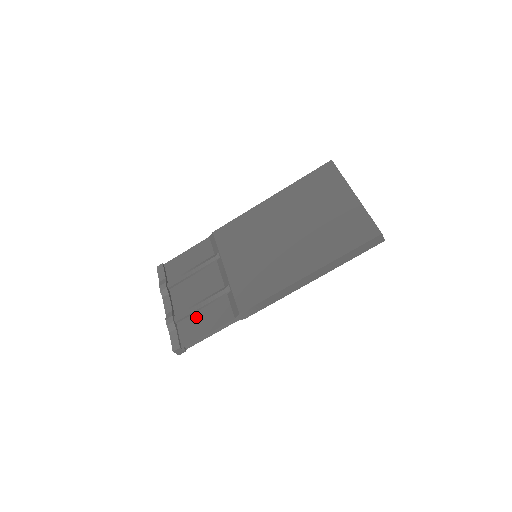
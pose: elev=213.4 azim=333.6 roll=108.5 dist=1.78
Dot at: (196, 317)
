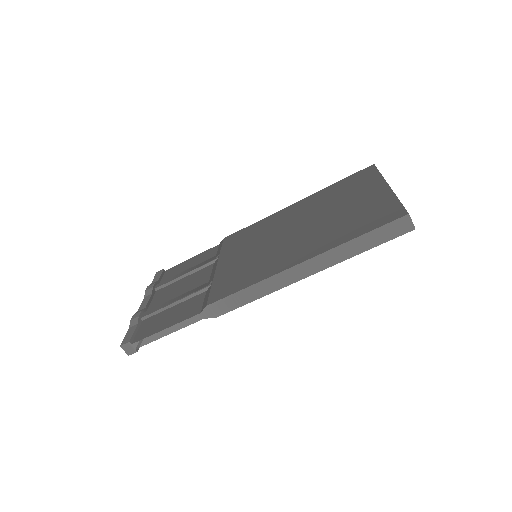
Dot at: (164, 313)
